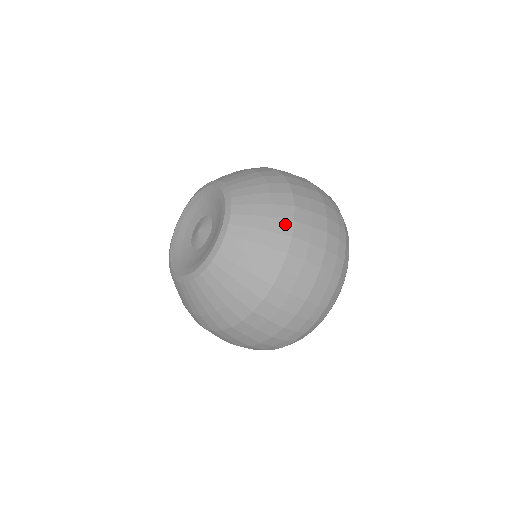
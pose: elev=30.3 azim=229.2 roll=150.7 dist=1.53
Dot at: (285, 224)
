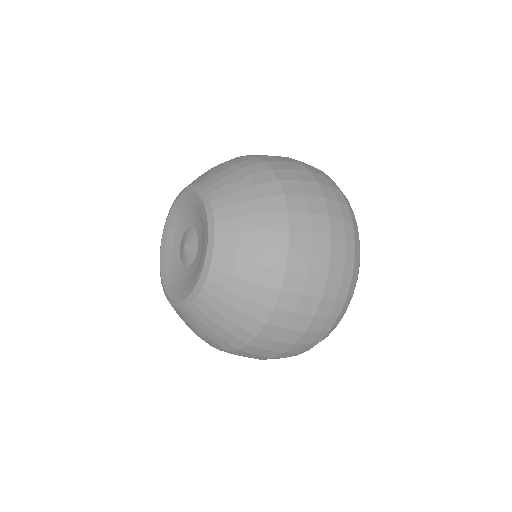
Dot at: (265, 174)
